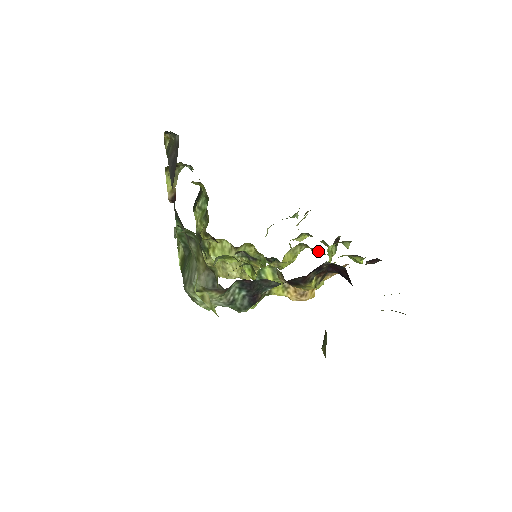
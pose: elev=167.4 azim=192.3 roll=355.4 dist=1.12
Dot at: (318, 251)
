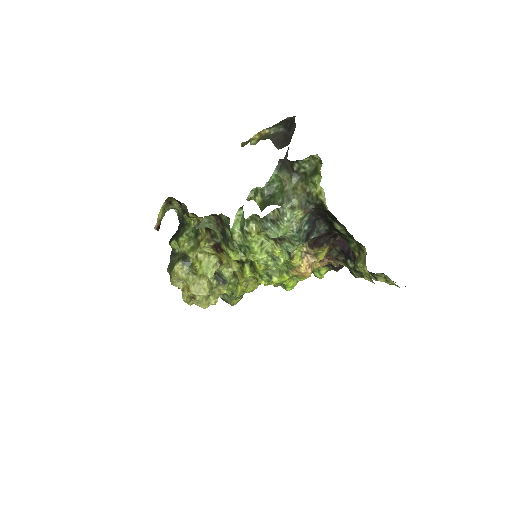
Dot at: occluded
